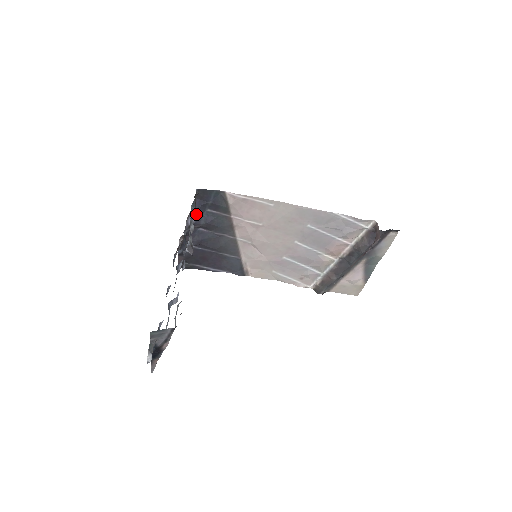
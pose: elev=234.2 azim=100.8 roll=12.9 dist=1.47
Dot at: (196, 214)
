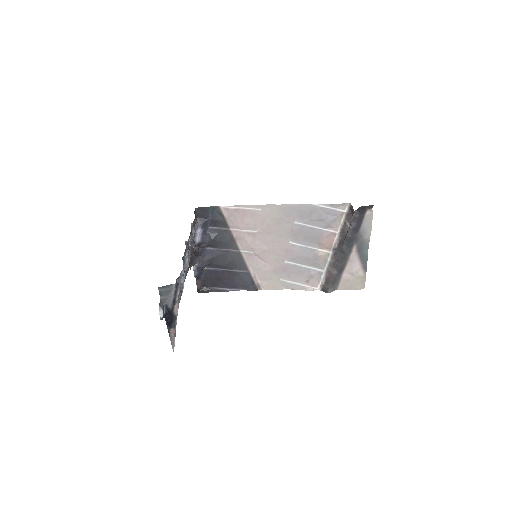
Dot at: (197, 225)
